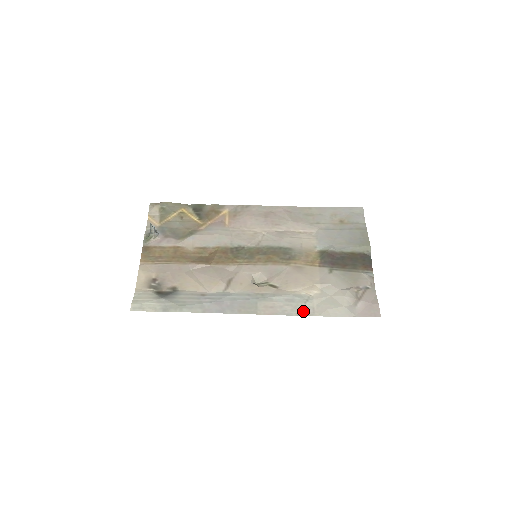
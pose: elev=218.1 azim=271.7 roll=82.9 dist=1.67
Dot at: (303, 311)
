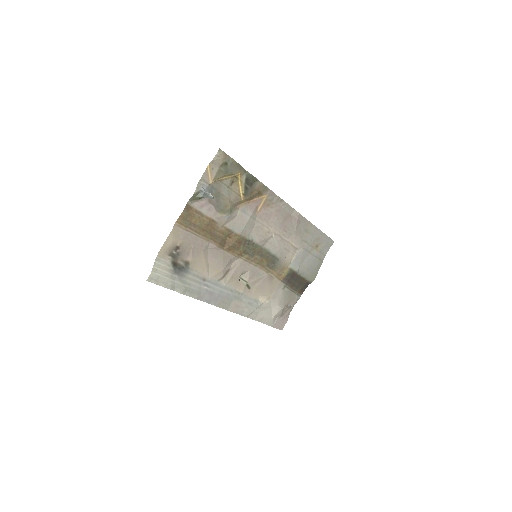
Dot at: (251, 315)
